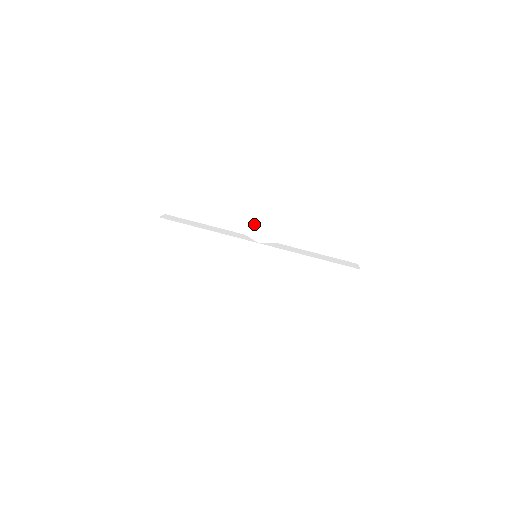
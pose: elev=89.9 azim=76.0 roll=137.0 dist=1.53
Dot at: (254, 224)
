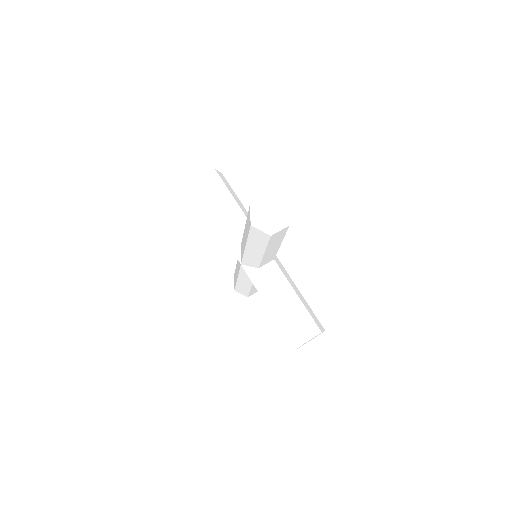
Dot at: occluded
